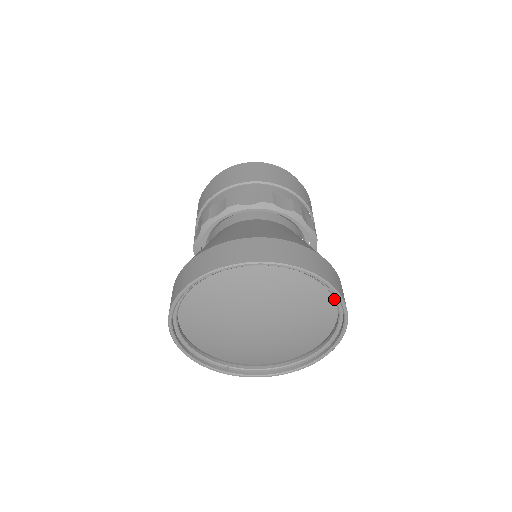
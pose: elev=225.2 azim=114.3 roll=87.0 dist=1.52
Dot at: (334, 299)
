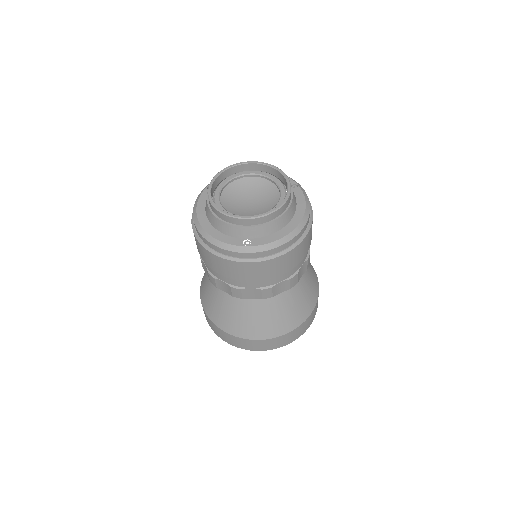
Dot at: occluded
